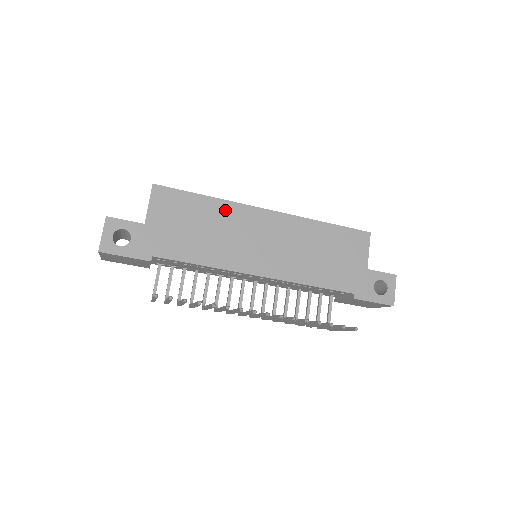
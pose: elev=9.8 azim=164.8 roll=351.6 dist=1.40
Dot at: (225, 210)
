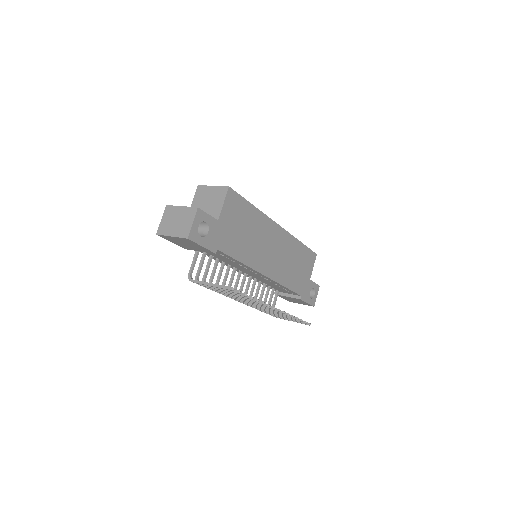
Dot at: (261, 220)
